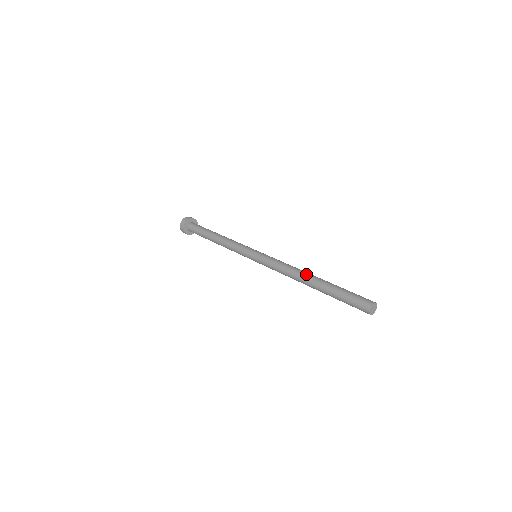
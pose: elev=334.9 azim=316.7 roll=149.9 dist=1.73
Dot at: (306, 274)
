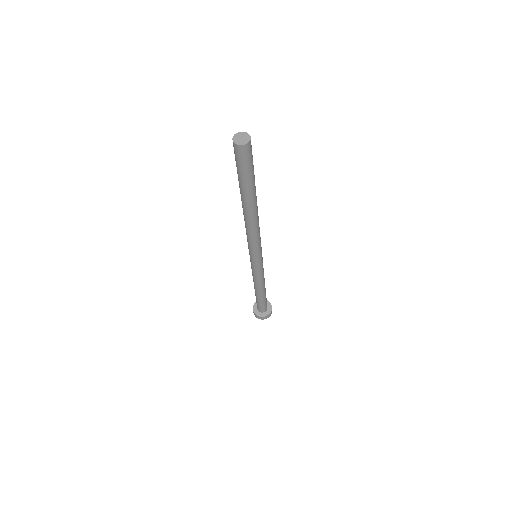
Dot at: occluded
